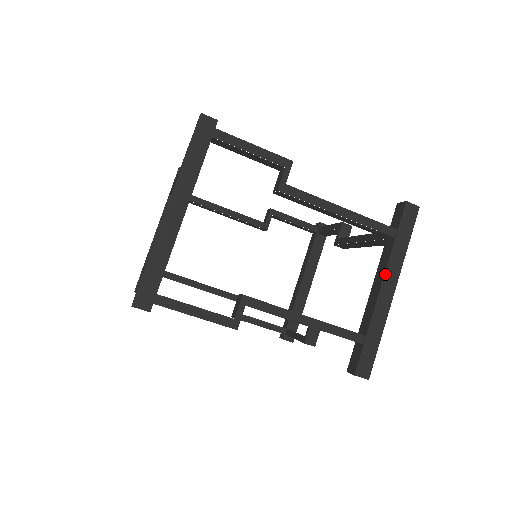
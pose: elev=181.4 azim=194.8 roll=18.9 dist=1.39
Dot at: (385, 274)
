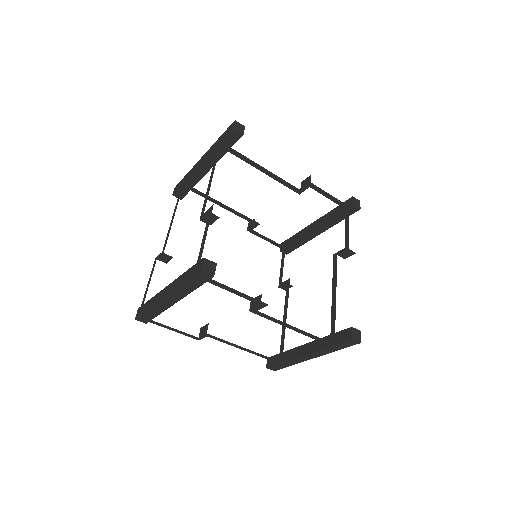
Dot at: (311, 353)
